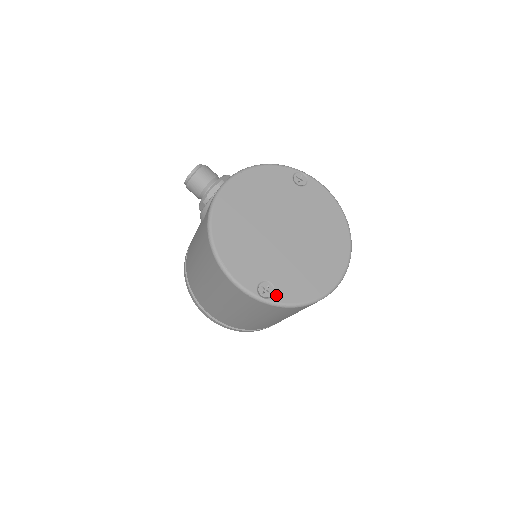
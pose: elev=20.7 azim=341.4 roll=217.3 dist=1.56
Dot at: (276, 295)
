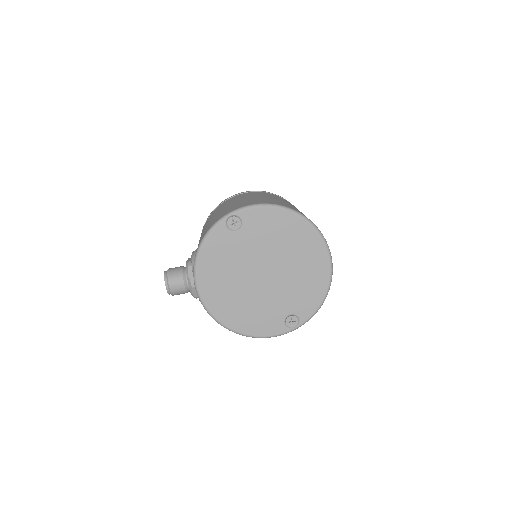
Dot at: (301, 318)
